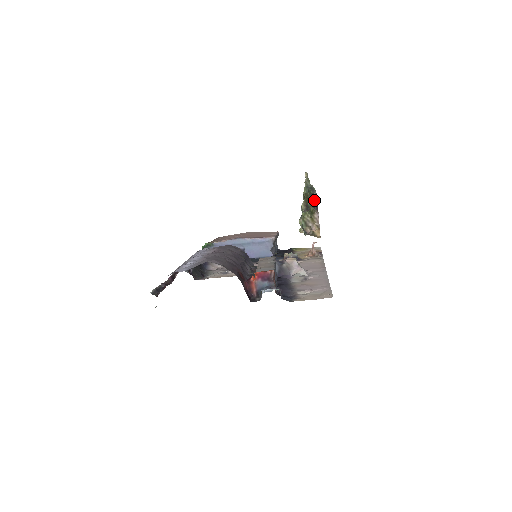
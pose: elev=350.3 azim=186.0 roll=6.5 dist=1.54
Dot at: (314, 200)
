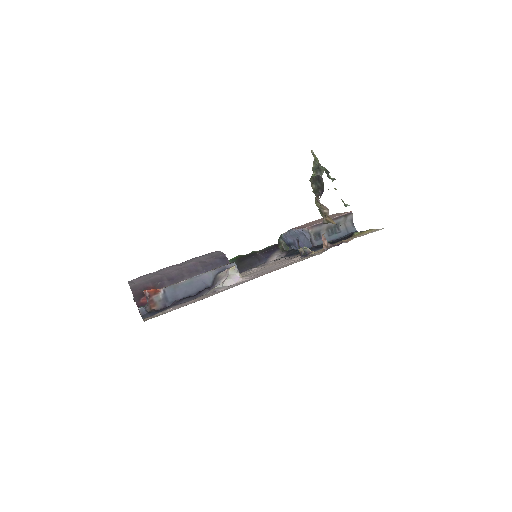
Dot at: (320, 183)
